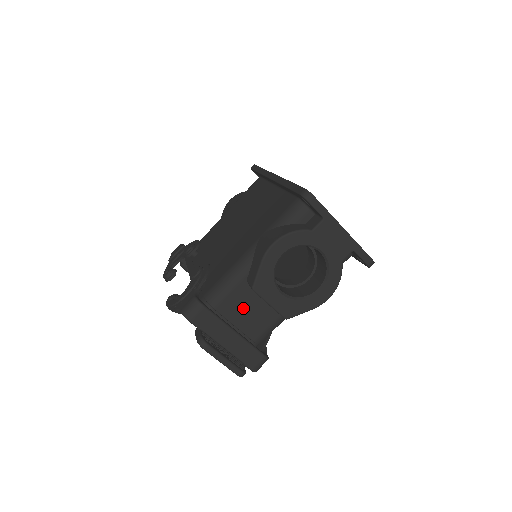
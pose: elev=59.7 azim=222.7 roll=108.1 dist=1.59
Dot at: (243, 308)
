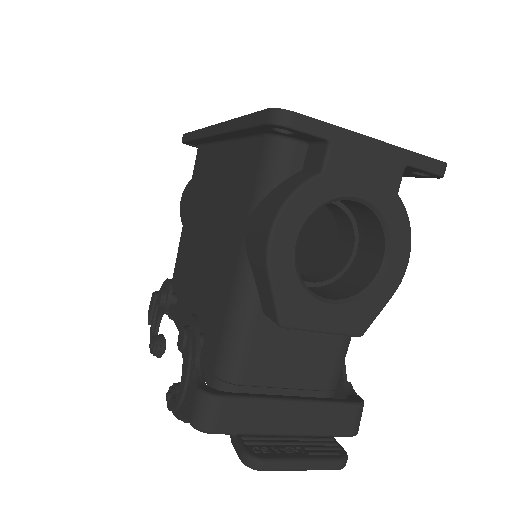
Dot at: (283, 356)
